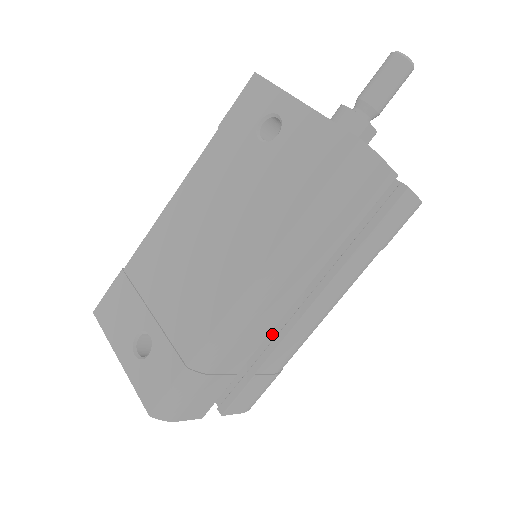
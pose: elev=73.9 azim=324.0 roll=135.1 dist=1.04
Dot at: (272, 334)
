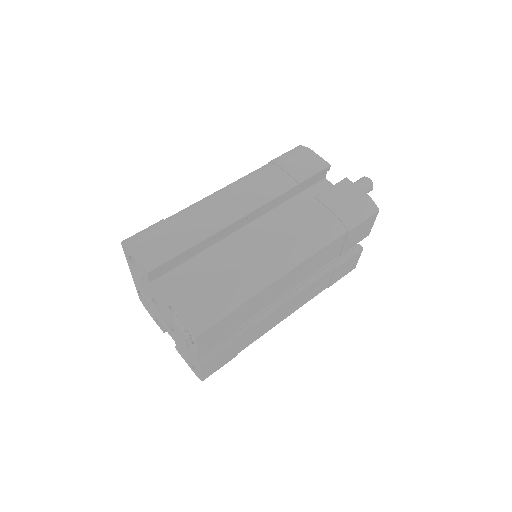
Dot at: occluded
